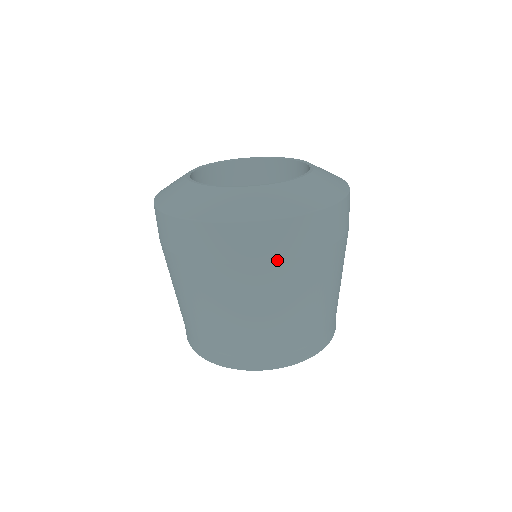
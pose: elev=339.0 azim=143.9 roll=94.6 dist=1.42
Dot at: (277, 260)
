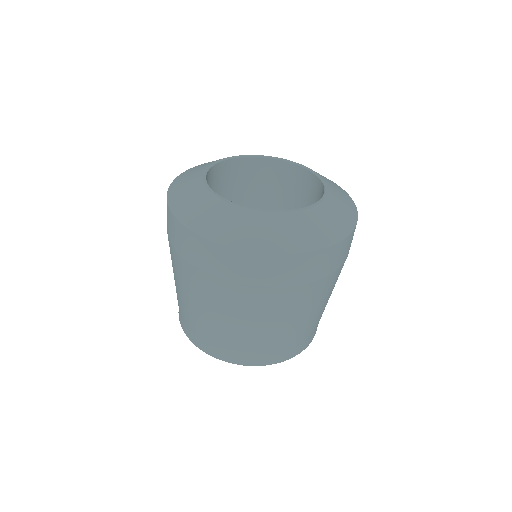
Dot at: (324, 277)
